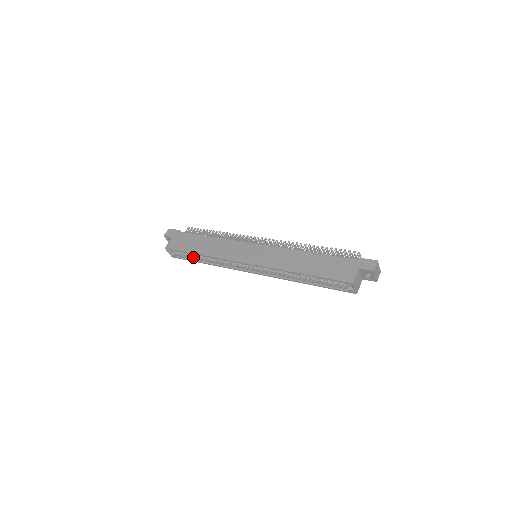
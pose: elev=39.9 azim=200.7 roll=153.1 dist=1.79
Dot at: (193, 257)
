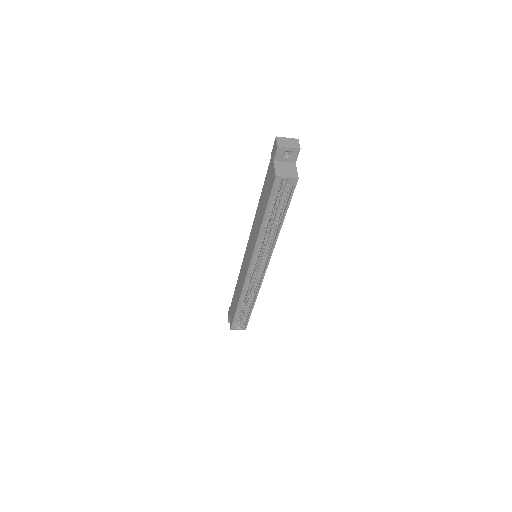
Dot at: (245, 312)
